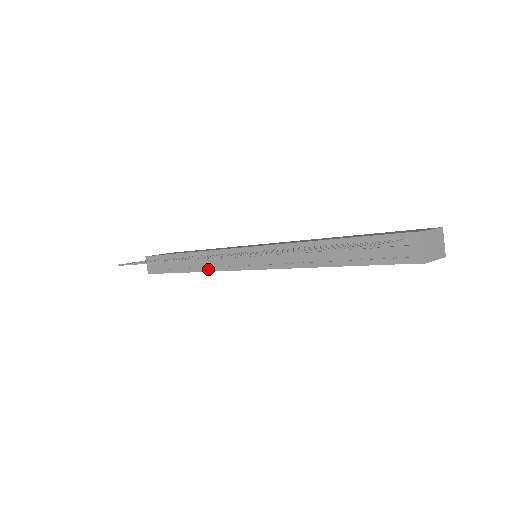
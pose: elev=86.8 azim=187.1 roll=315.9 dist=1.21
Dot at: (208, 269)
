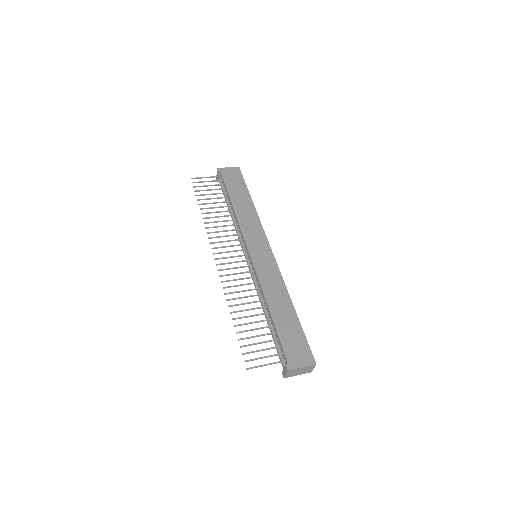
Dot at: occluded
